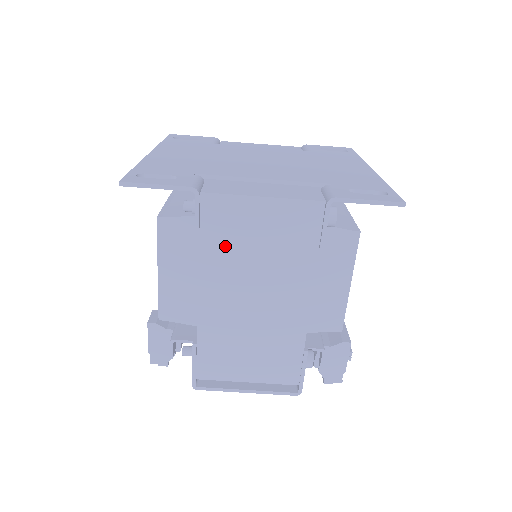
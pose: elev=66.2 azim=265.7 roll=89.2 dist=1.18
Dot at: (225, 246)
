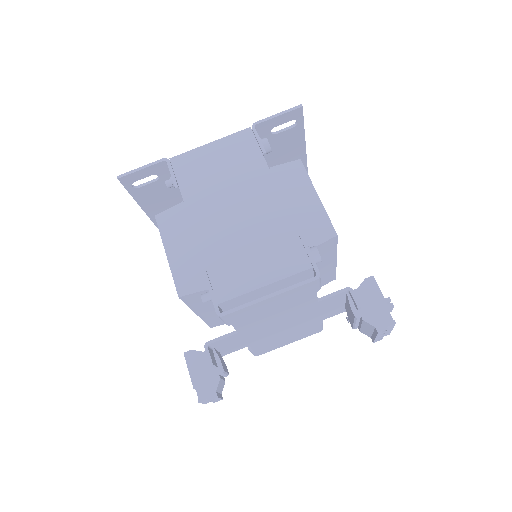
Dot at: (198, 182)
